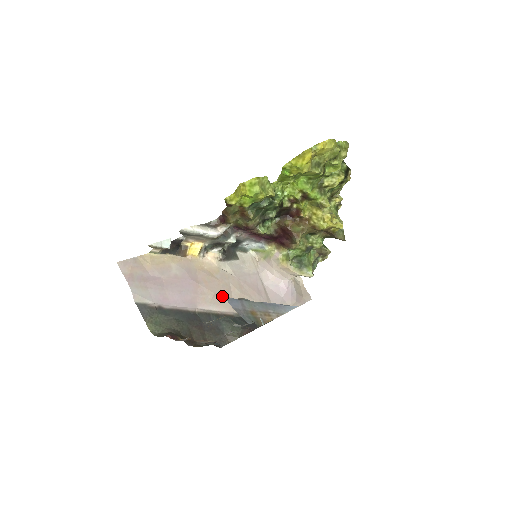
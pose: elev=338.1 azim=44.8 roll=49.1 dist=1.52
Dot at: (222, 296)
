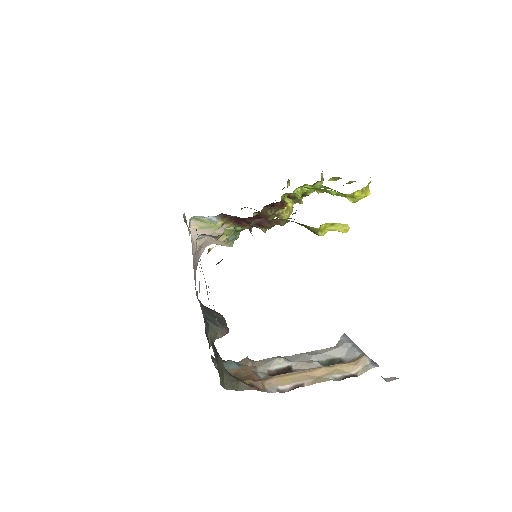
Dot at: occluded
